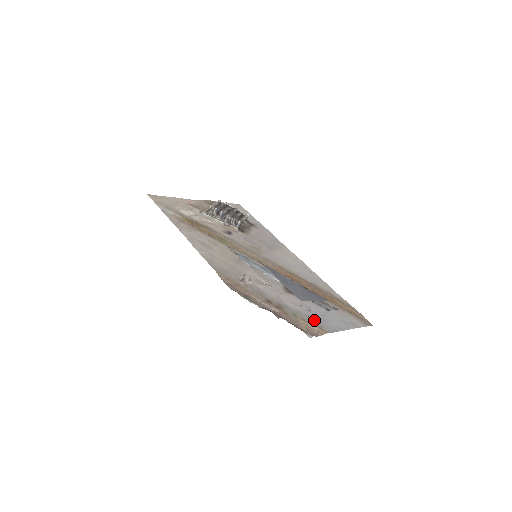
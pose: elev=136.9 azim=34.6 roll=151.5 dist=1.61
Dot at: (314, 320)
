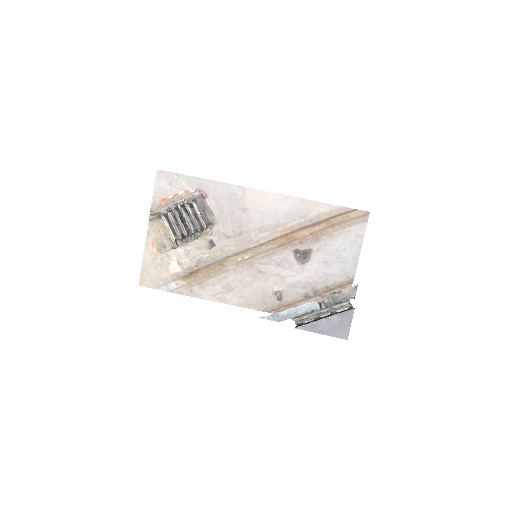
Dot at: (339, 274)
